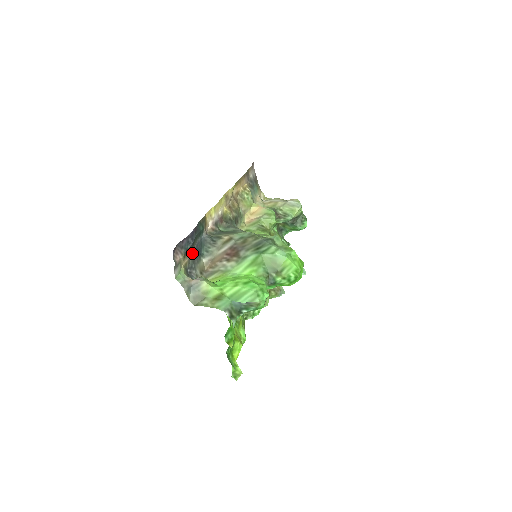
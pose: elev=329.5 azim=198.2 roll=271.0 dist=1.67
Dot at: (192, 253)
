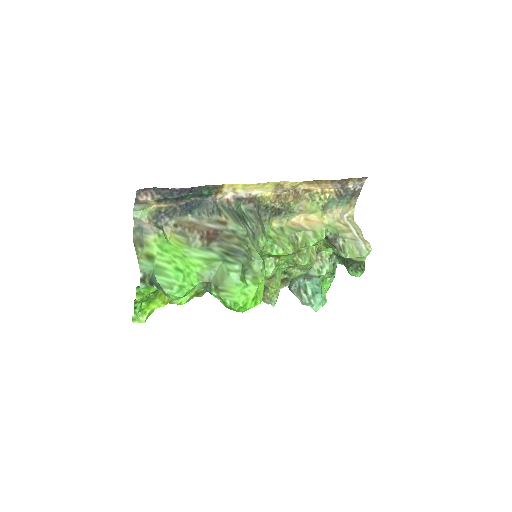
Dot at: (179, 204)
